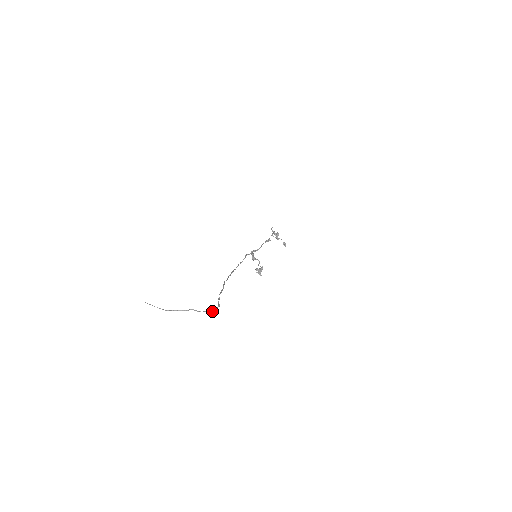
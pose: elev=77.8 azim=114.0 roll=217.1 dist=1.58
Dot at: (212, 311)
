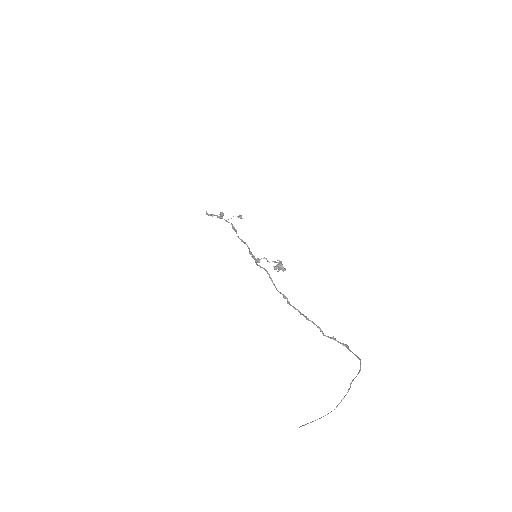
Dot at: (360, 360)
